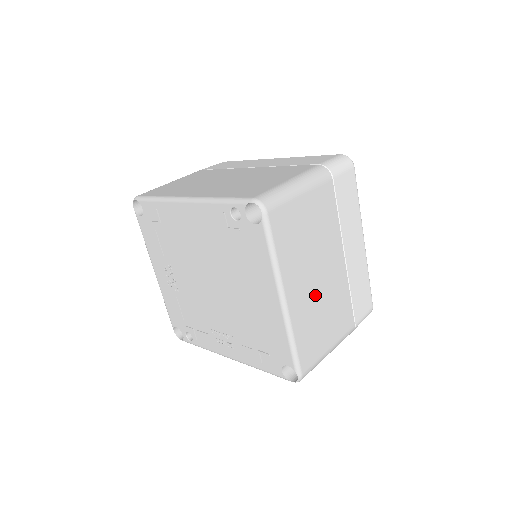
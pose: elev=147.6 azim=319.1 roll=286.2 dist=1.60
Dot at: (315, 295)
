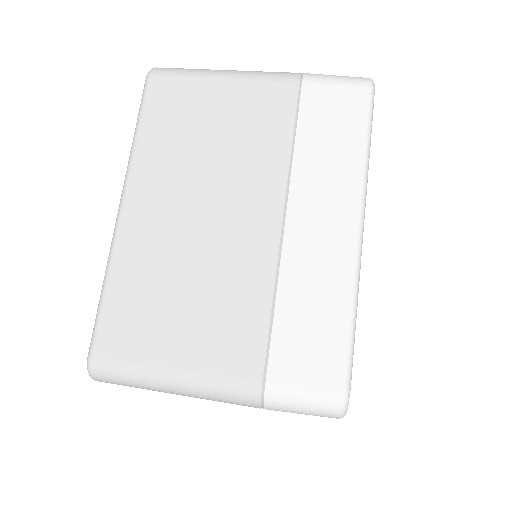
Dot at: occluded
